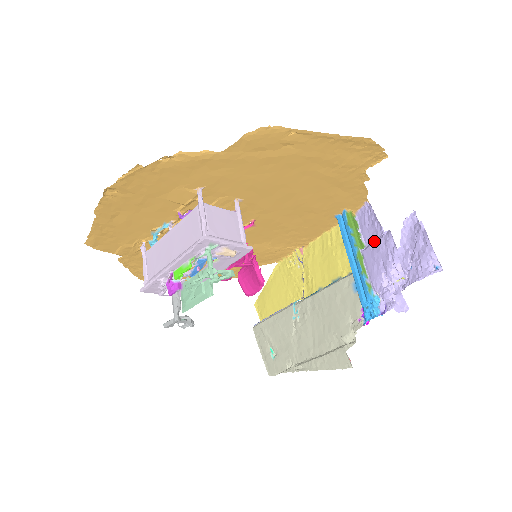
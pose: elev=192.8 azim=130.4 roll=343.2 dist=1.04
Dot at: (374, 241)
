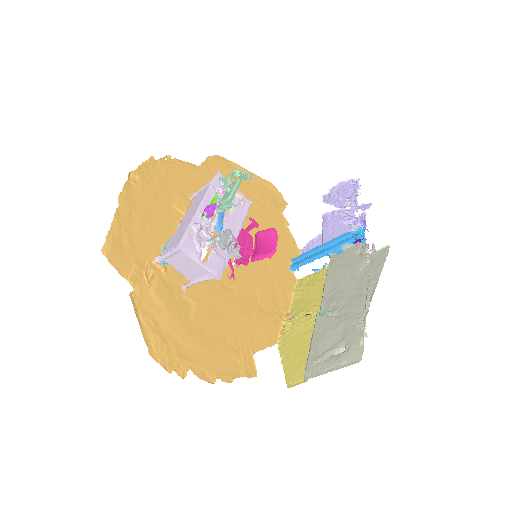
Dot at: (322, 234)
